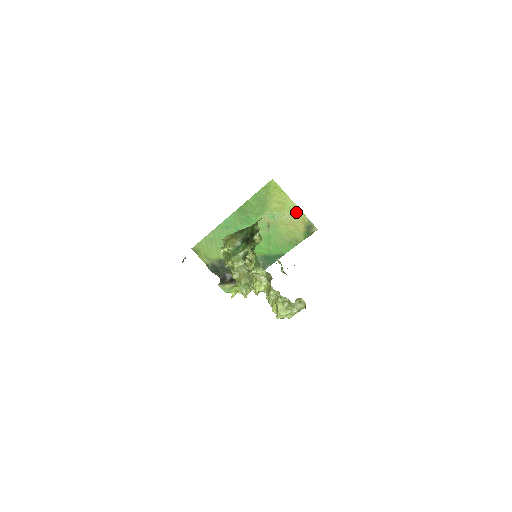
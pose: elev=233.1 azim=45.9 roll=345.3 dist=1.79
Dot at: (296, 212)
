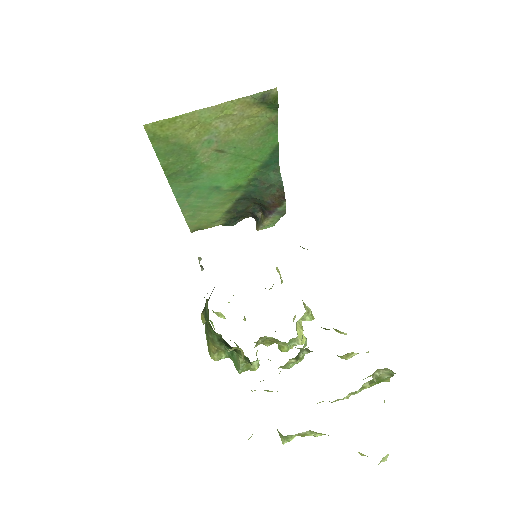
Dot at: (224, 110)
